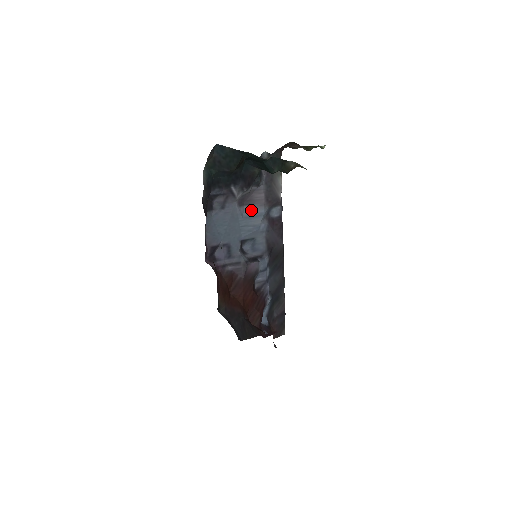
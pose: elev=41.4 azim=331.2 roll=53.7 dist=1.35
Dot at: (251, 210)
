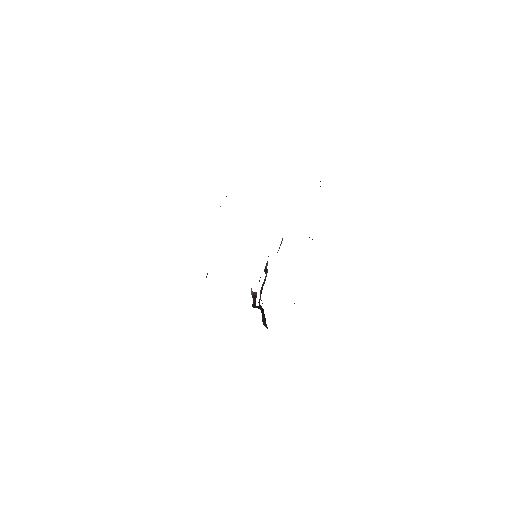
Dot at: occluded
